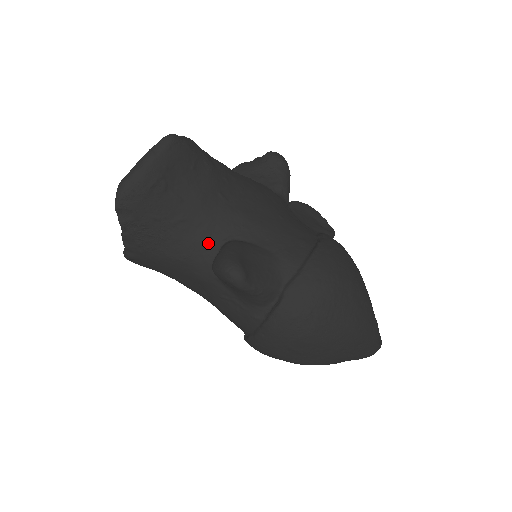
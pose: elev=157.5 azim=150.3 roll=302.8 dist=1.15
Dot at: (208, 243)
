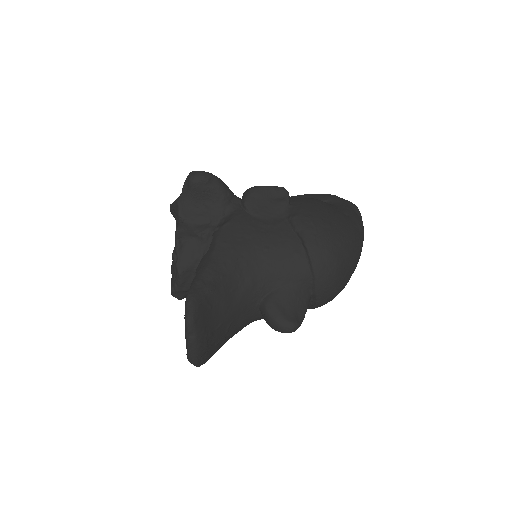
Dot at: (250, 314)
